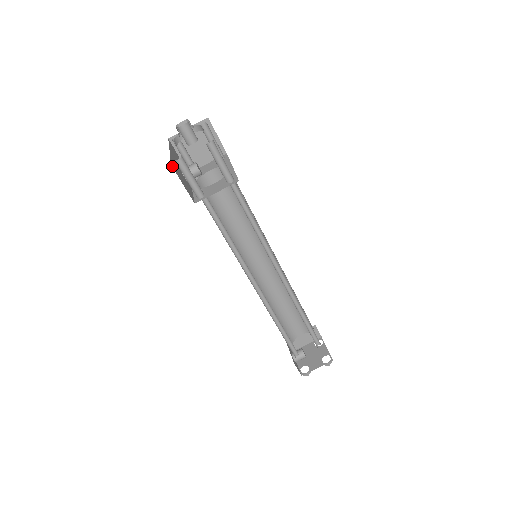
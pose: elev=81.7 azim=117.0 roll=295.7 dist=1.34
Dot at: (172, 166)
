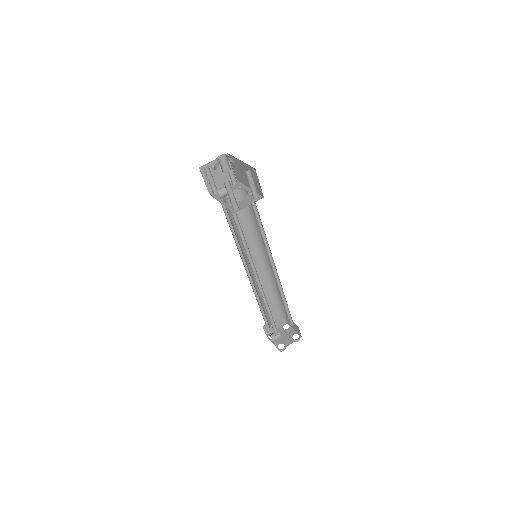
Dot at: occluded
